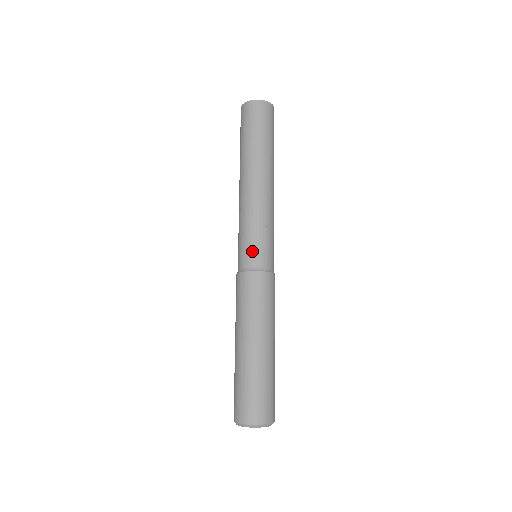
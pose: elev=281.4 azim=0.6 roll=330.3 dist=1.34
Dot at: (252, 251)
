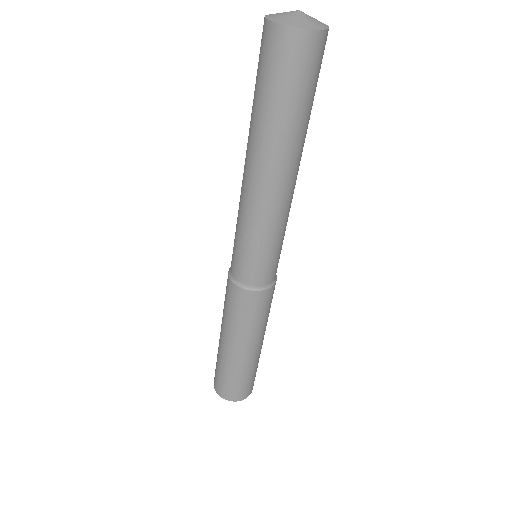
Dot at: (255, 269)
